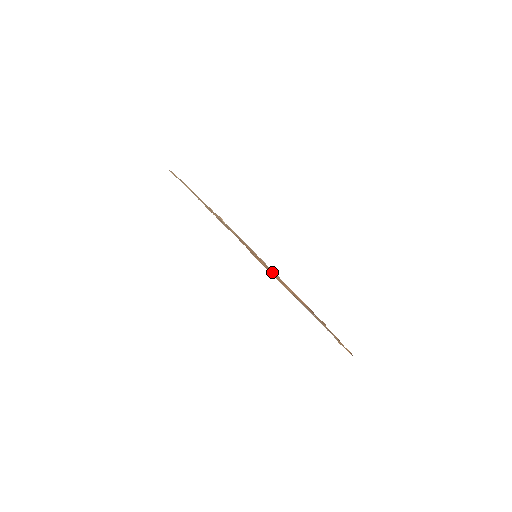
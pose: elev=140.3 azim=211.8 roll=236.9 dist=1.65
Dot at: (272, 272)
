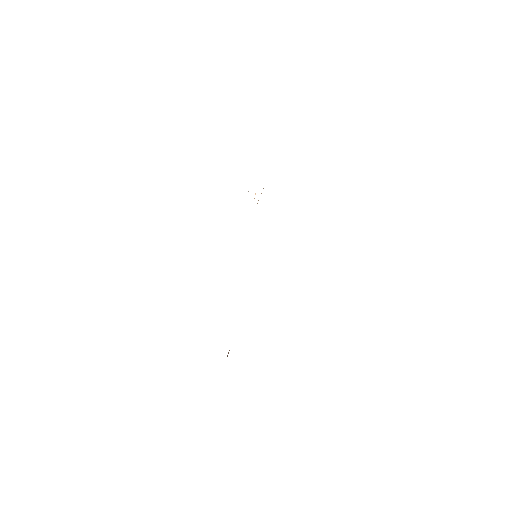
Dot at: occluded
